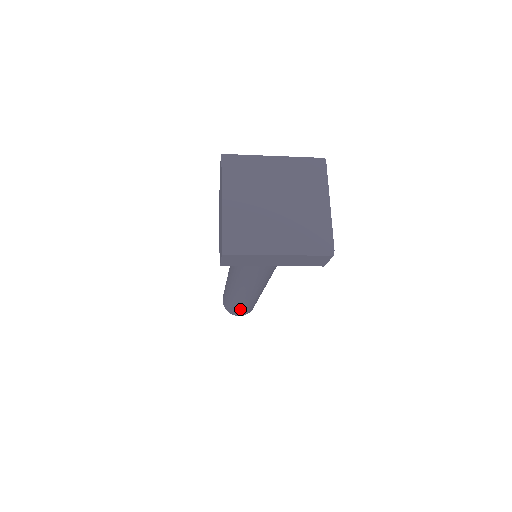
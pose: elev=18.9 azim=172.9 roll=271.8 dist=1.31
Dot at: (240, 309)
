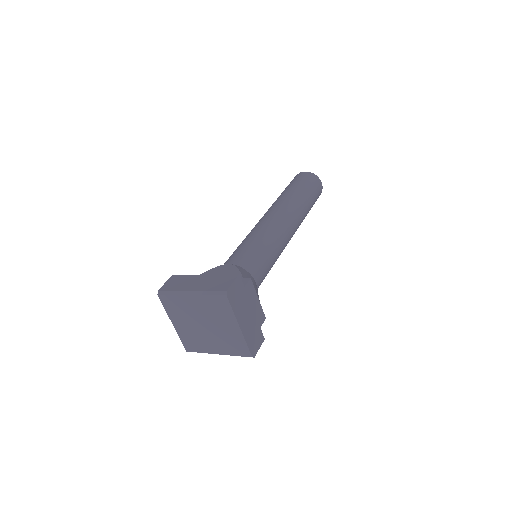
Dot at: occluded
